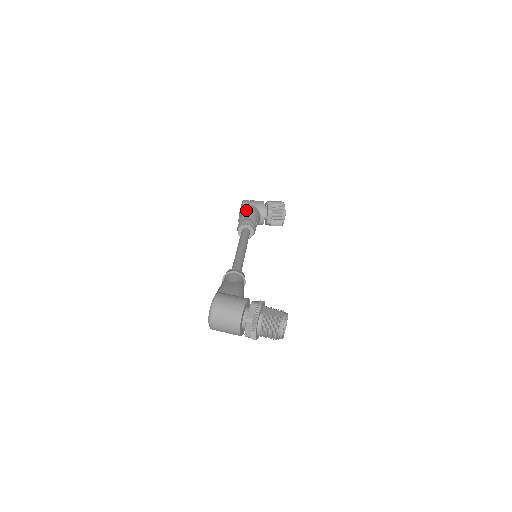
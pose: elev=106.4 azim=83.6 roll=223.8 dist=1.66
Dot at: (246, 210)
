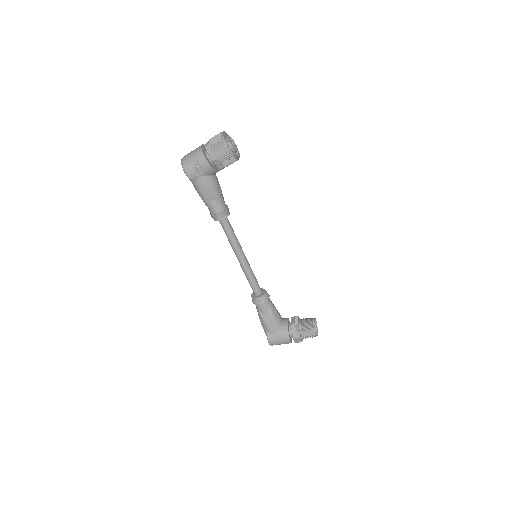
Dot at: (202, 192)
